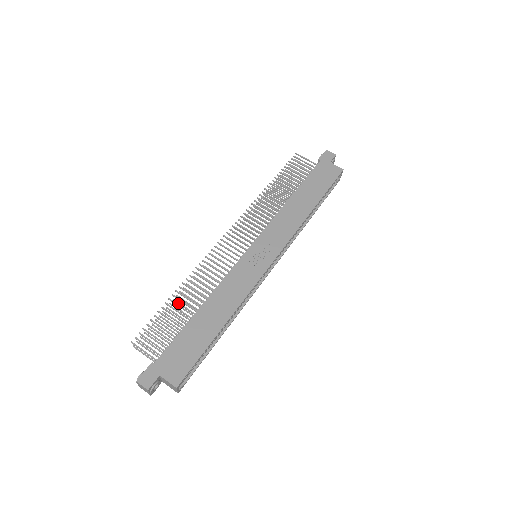
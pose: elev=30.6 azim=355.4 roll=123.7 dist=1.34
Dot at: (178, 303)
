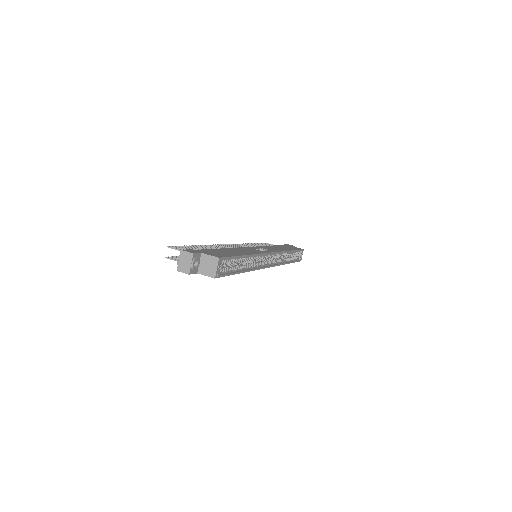
Dot at: occluded
